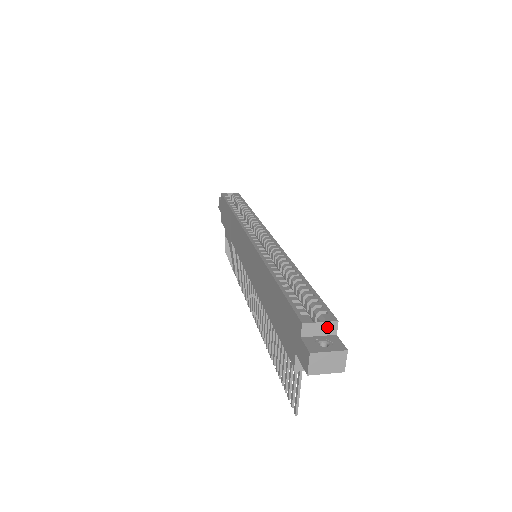
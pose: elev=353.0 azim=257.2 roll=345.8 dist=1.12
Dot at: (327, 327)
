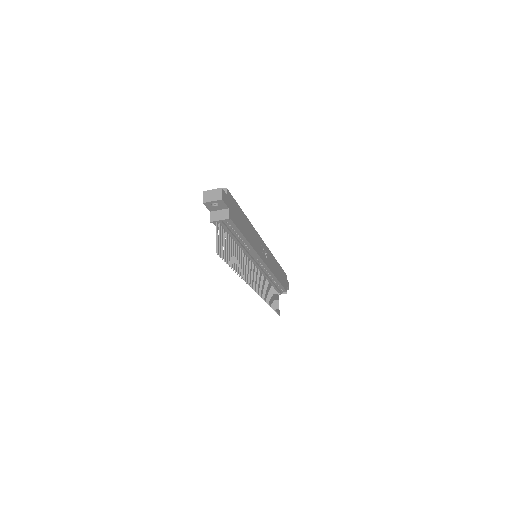
Dot at: occluded
